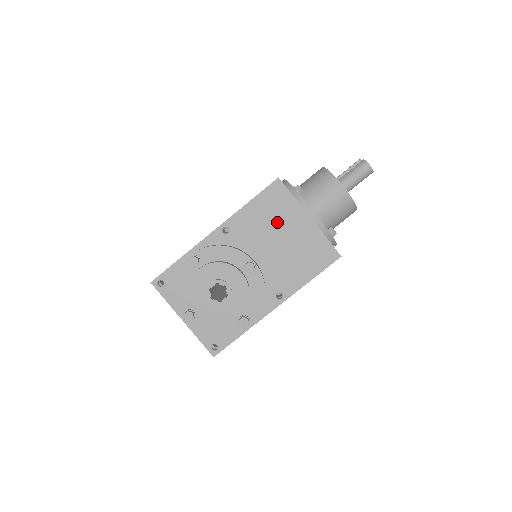
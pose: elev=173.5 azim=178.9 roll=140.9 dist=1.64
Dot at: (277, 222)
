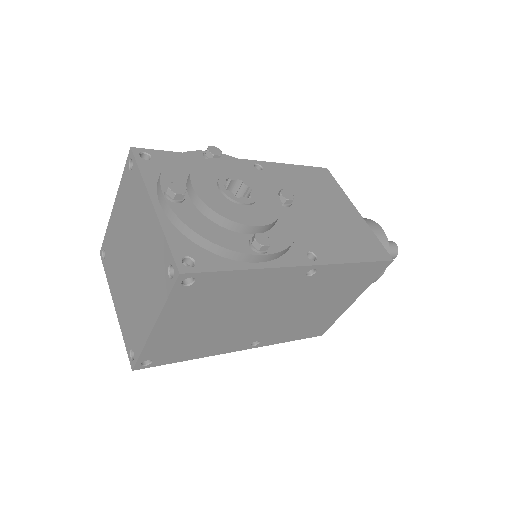
Dot at: (320, 194)
